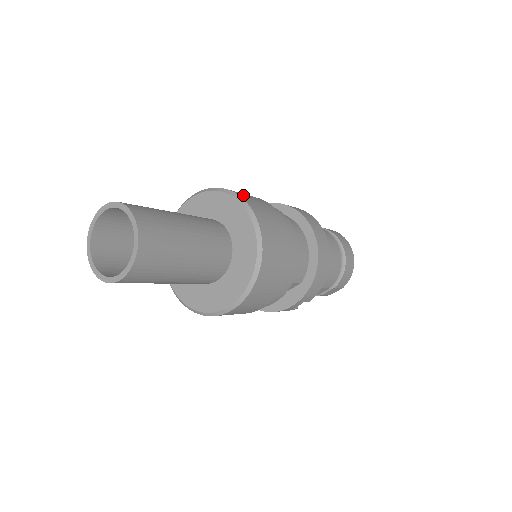
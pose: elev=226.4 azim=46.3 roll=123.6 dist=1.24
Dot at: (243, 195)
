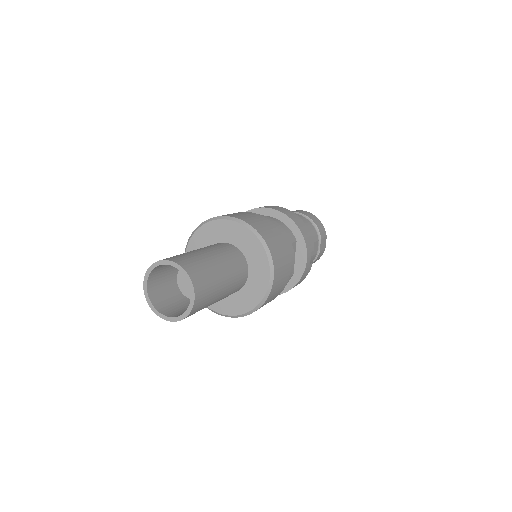
Dot at: occluded
